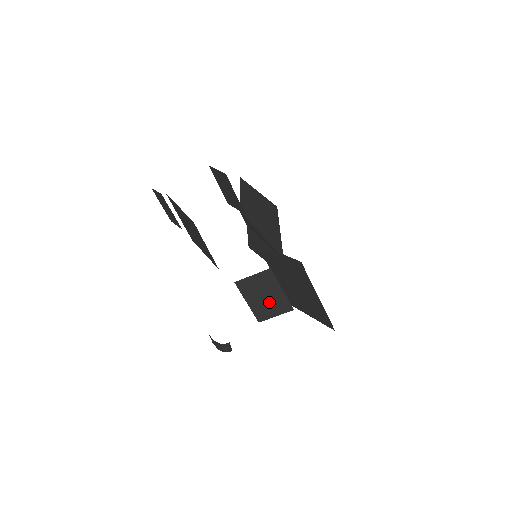
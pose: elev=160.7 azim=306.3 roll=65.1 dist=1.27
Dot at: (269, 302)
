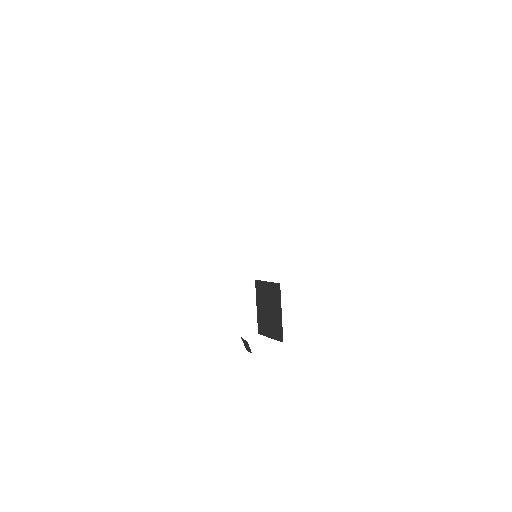
Dot at: (270, 319)
